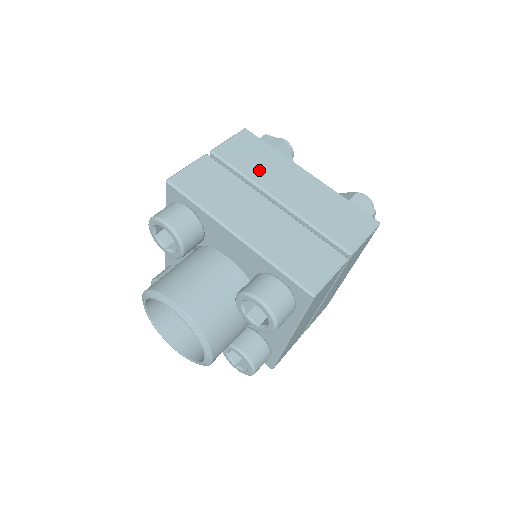
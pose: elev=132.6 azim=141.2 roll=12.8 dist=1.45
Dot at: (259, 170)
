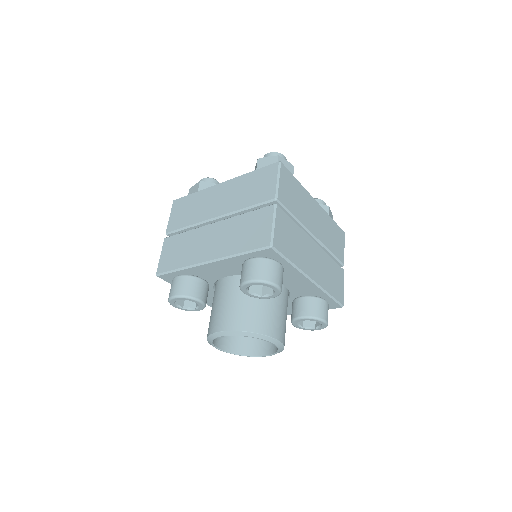
Dot at: (195, 214)
